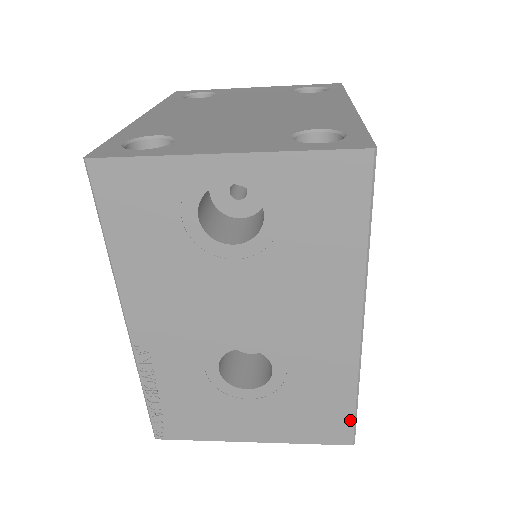
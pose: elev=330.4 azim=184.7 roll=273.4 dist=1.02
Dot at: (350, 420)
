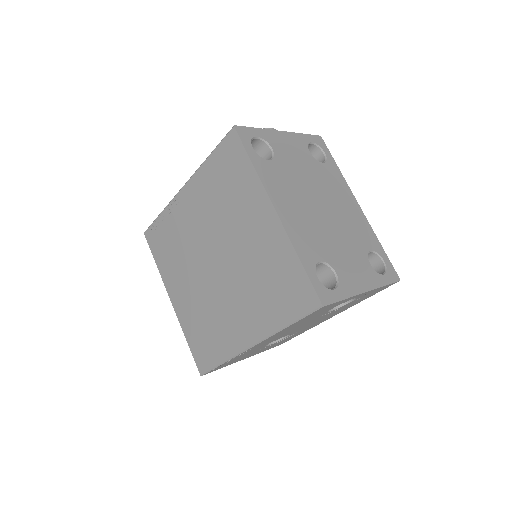
Dot at: occluded
